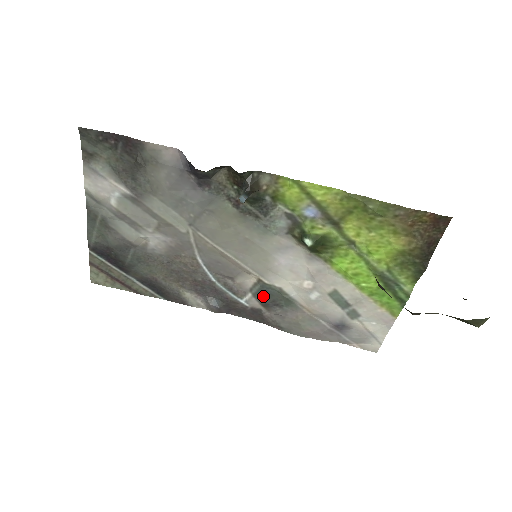
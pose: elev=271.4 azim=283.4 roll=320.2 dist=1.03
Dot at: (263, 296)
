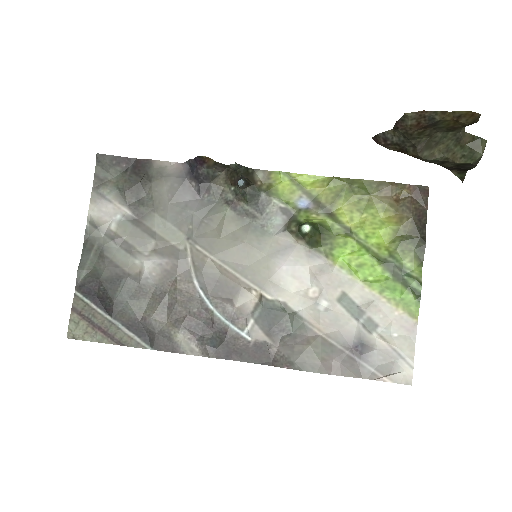
Dot at: (267, 320)
